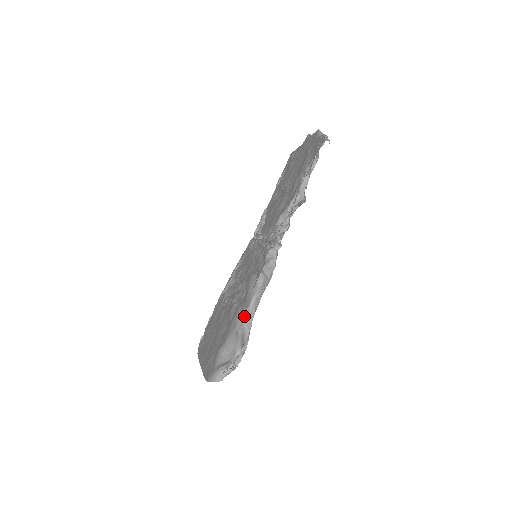
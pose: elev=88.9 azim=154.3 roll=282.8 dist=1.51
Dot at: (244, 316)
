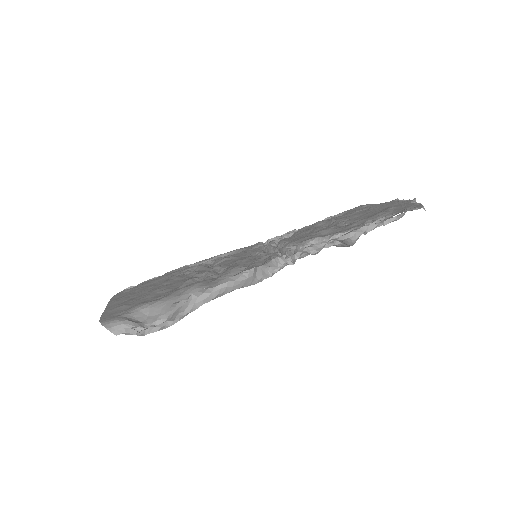
Dot at: (200, 292)
